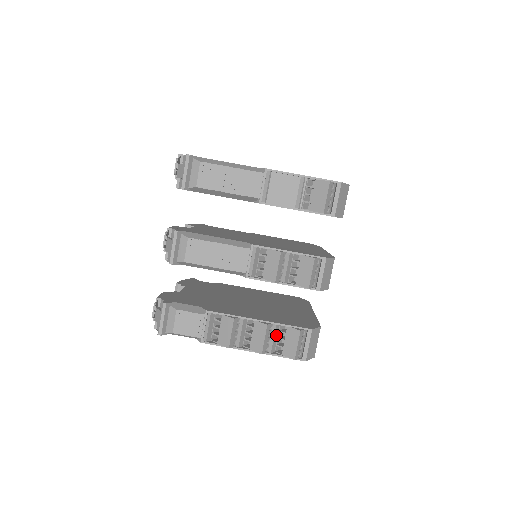
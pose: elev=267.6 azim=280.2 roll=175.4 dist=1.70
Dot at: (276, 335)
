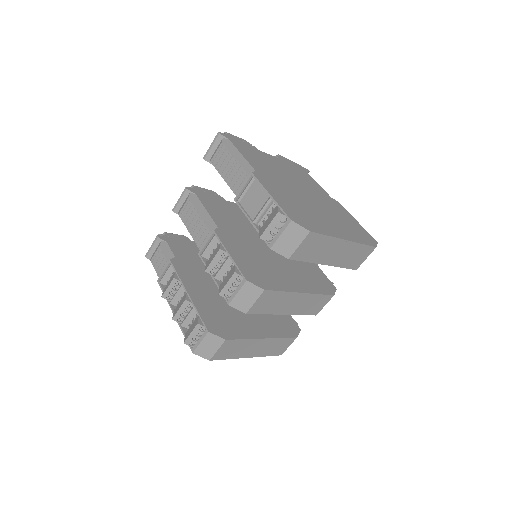
Dot at: (192, 316)
